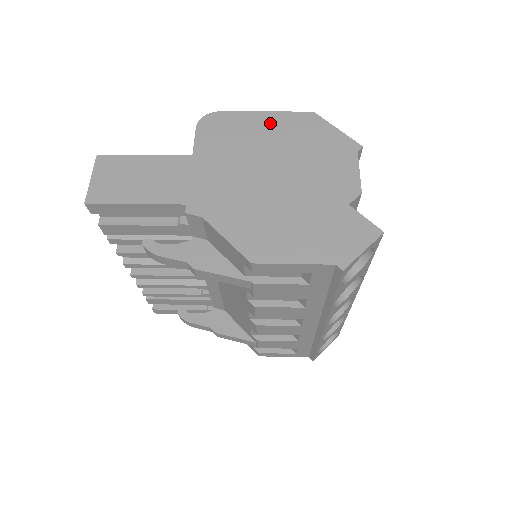
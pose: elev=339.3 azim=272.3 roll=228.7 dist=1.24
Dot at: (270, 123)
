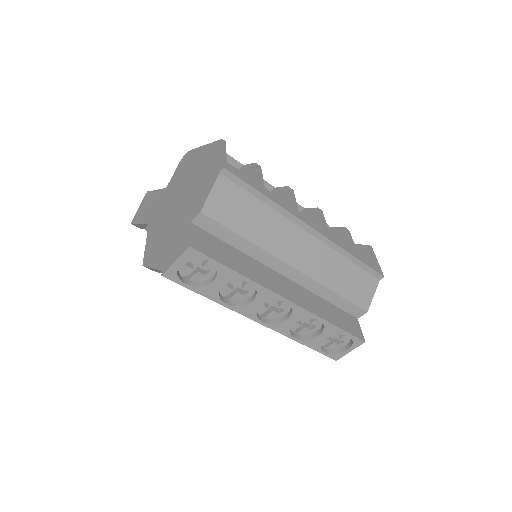
Dot at: (201, 155)
